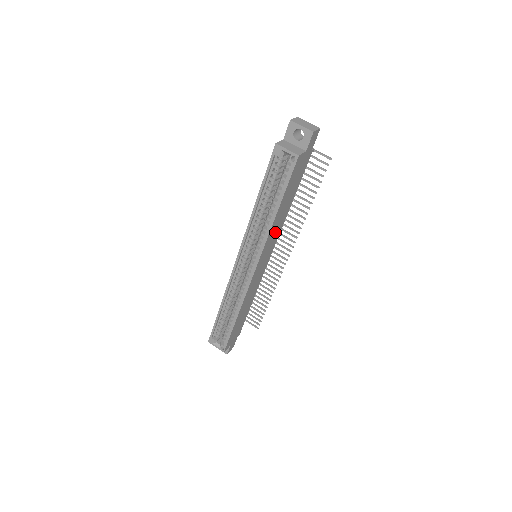
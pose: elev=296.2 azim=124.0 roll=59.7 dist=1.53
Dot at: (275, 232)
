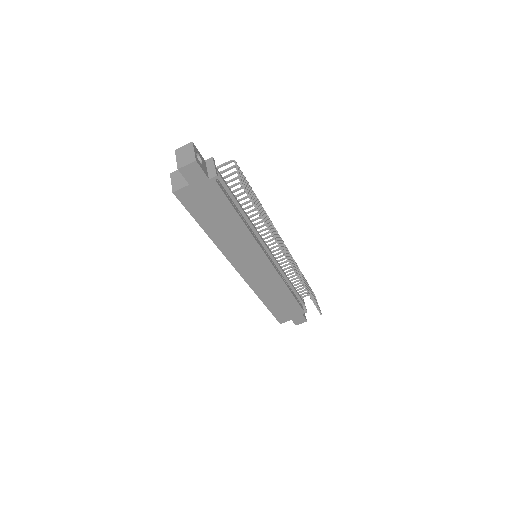
Dot at: (239, 244)
